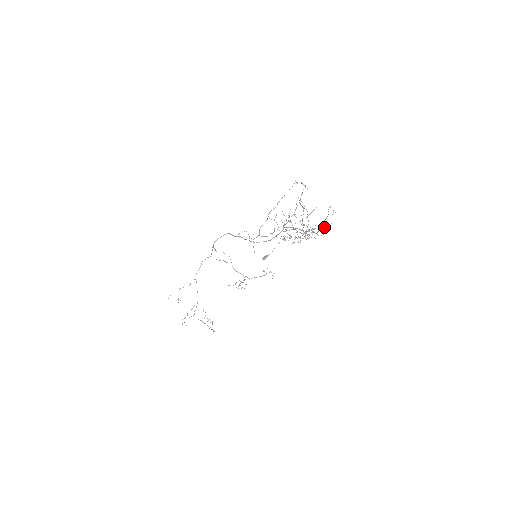
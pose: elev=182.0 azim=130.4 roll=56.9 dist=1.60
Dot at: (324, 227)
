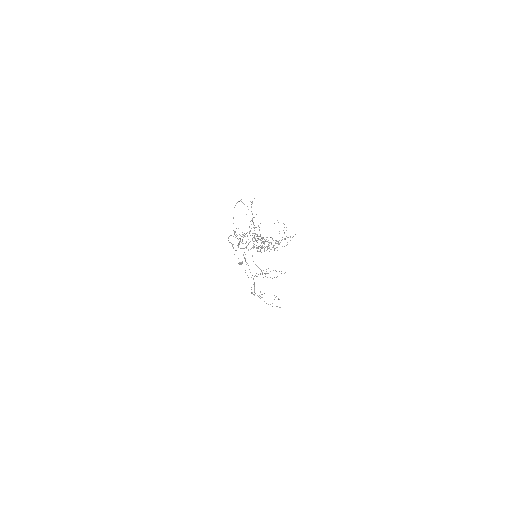
Dot at: (290, 237)
